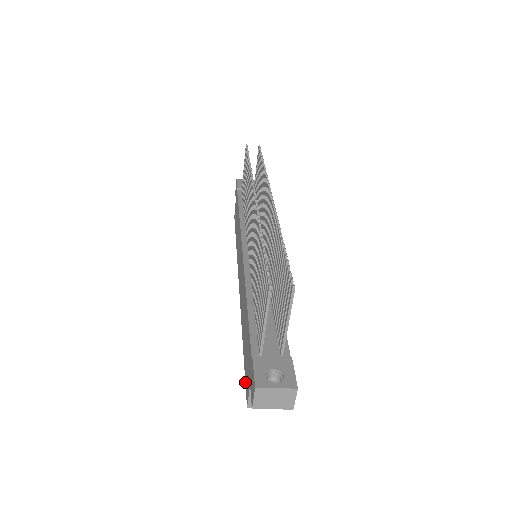
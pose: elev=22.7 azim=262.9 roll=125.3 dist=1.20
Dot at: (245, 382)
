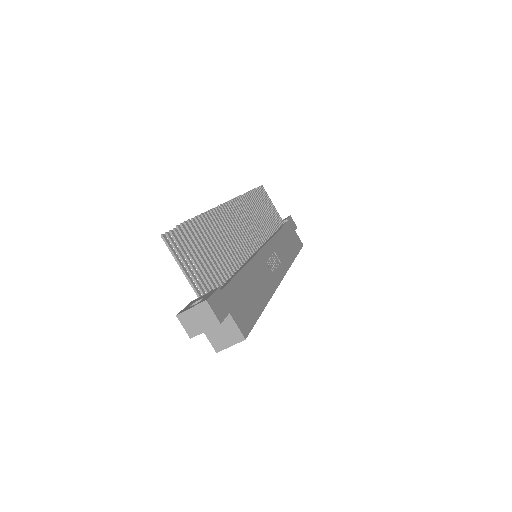
Dot at: occluded
